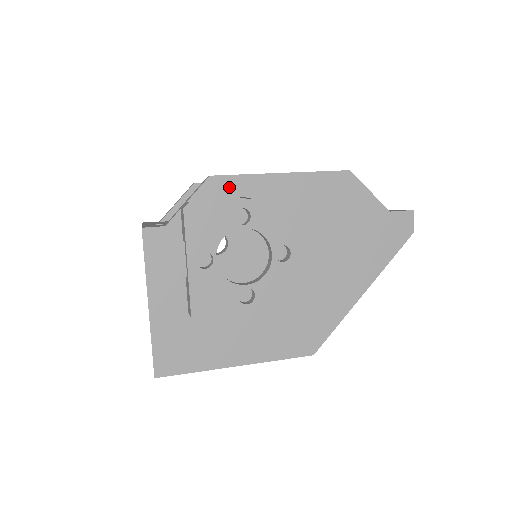
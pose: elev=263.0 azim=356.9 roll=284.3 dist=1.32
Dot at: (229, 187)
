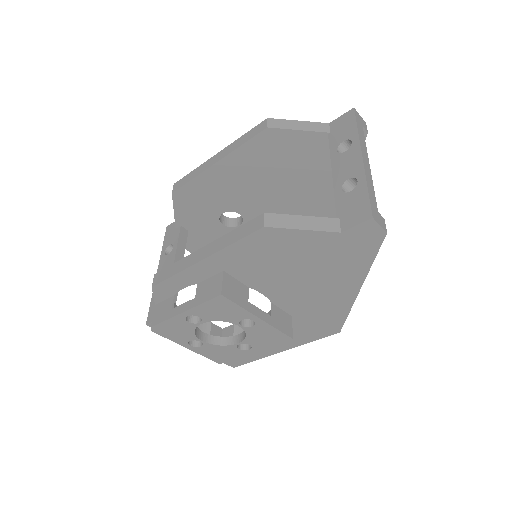
Dot at: (172, 286)
